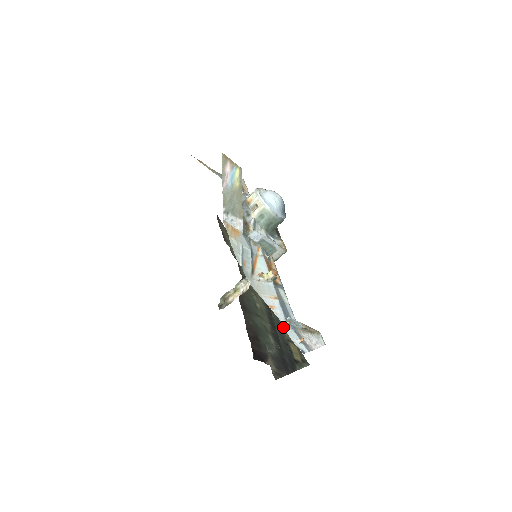
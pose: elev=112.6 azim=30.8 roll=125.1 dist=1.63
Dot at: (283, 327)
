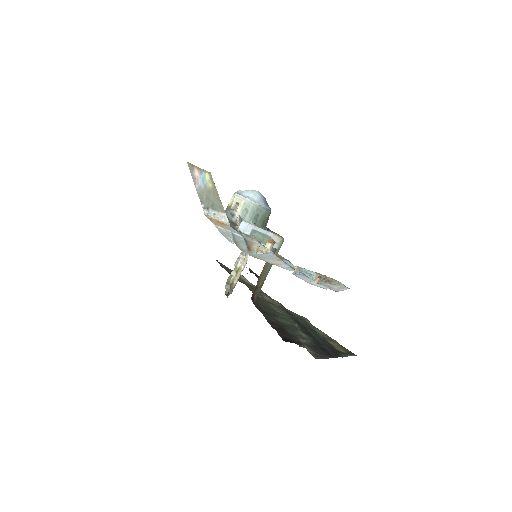
Dot at: (315, 329)
